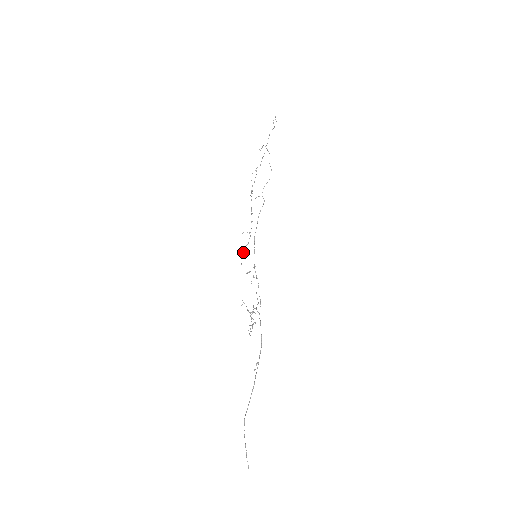
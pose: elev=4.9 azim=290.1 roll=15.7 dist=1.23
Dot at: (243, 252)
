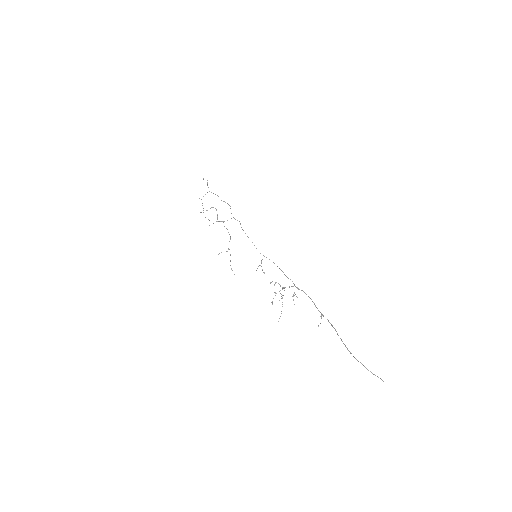
Dot at: (230, 265)
